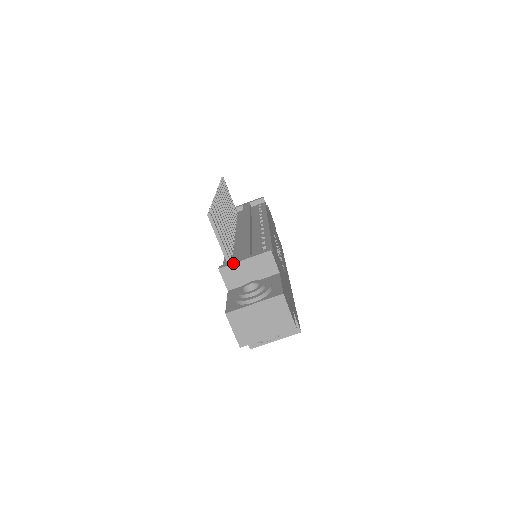
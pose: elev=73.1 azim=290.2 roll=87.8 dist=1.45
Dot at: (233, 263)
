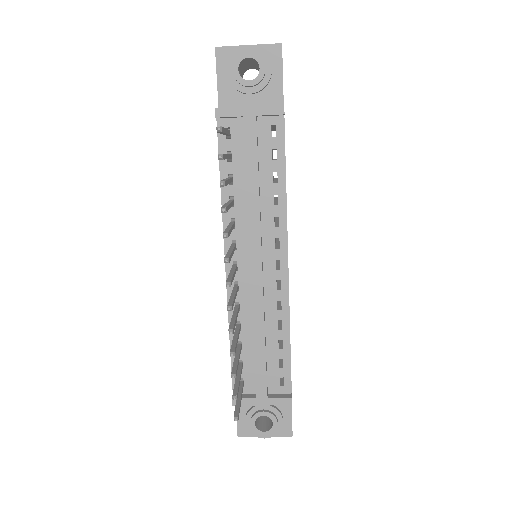
Dot at: occluded
